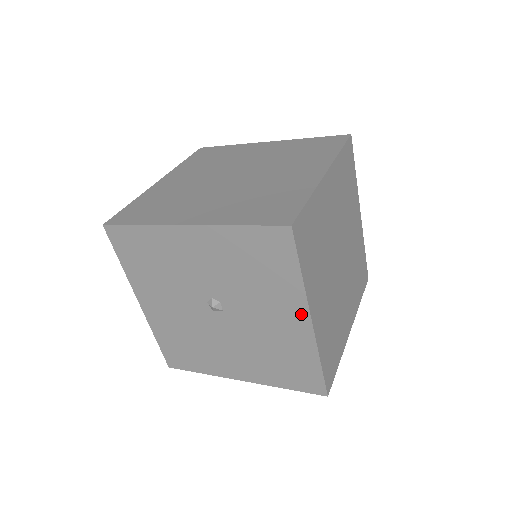
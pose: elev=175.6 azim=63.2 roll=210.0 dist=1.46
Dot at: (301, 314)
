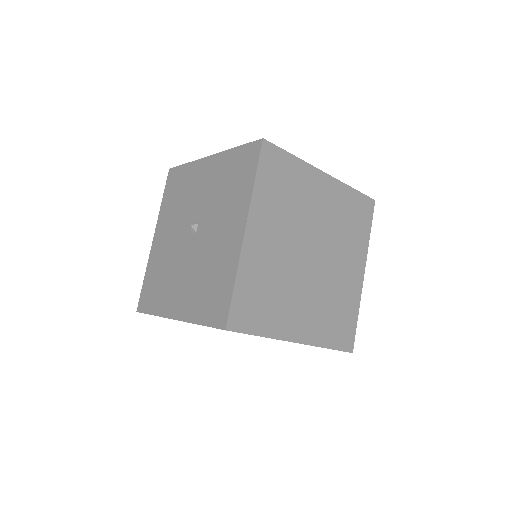
Dot at: (241, 223)
